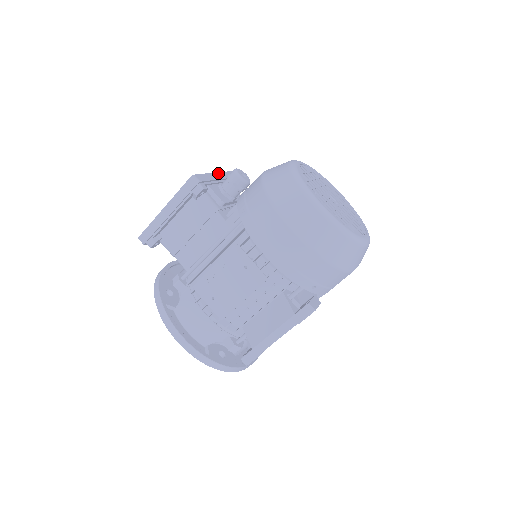
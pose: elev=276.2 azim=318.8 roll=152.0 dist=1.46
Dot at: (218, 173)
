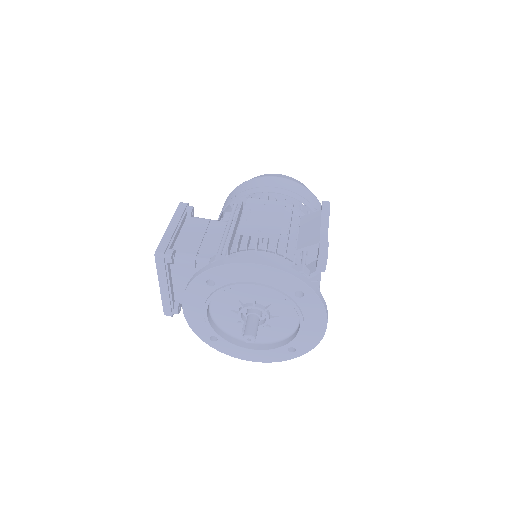
Dot at: occluded
